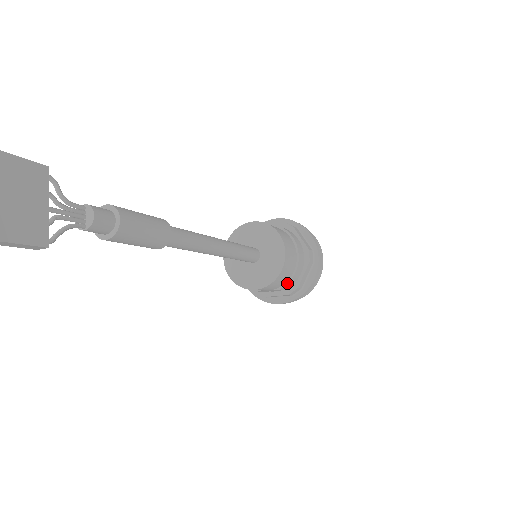
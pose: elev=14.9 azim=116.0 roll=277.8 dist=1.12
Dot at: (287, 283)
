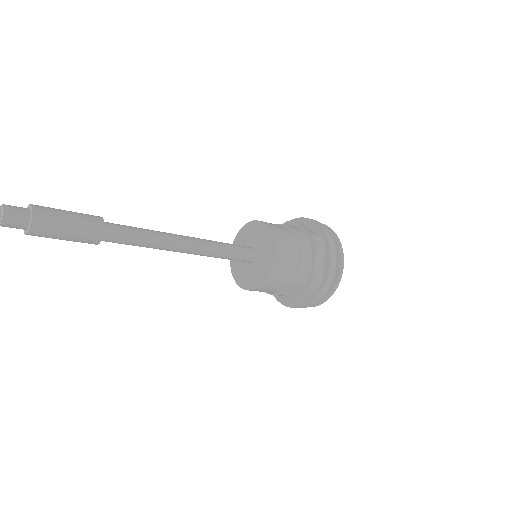
Dot at: (296, 273)
